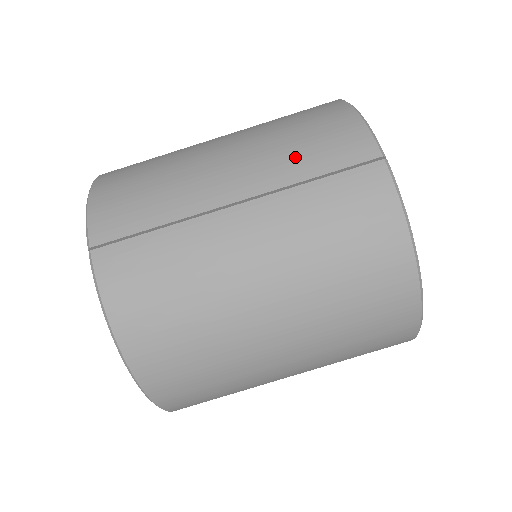
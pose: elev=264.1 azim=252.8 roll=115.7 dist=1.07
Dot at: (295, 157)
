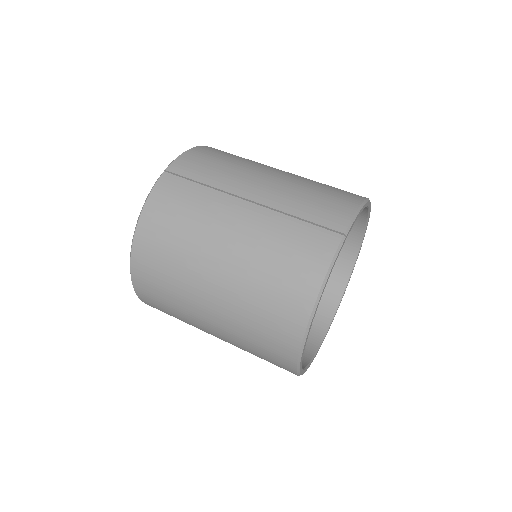
Dot at: (301, 201)
